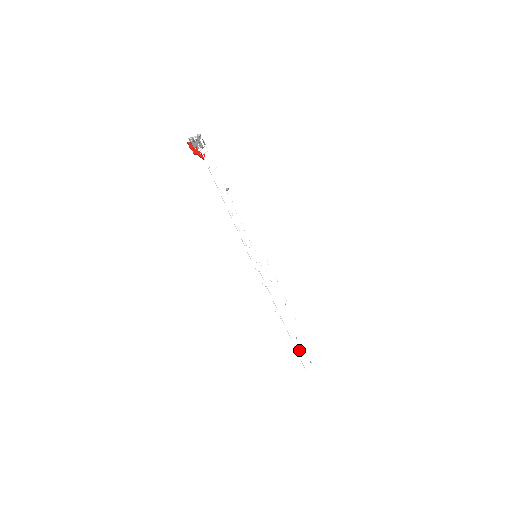
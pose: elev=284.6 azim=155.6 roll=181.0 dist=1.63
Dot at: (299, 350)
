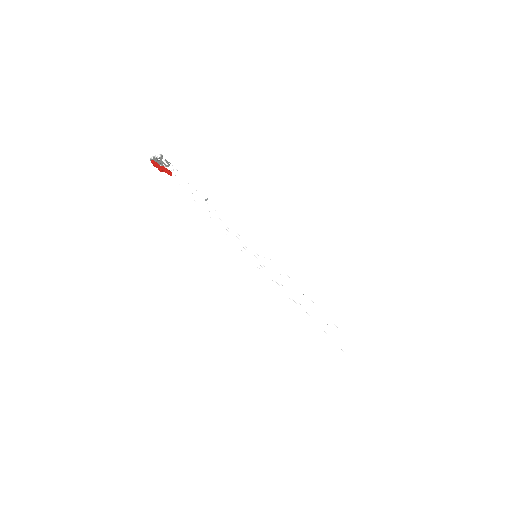
Dot at: (334, 334)
